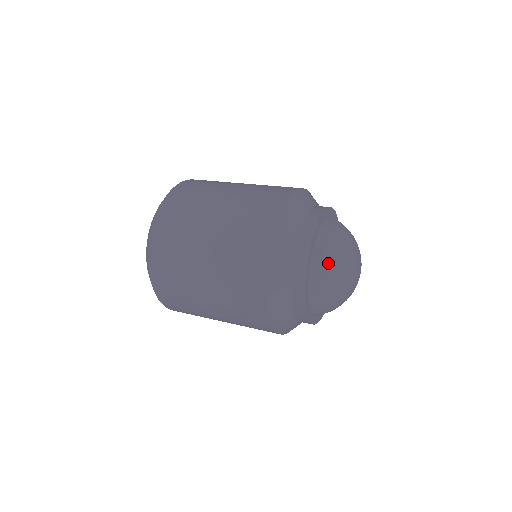
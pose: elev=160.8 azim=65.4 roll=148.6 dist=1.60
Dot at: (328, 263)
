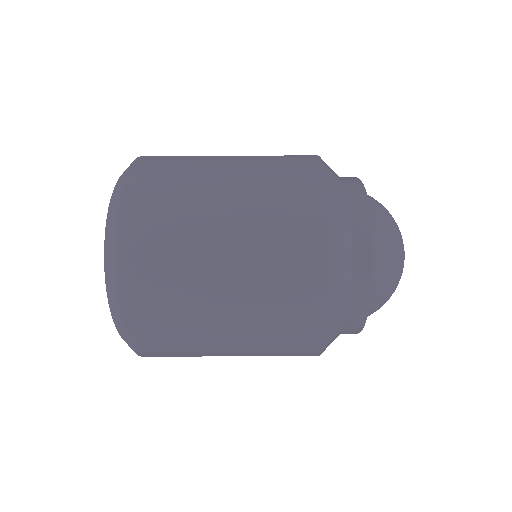
Dot at: occluded
